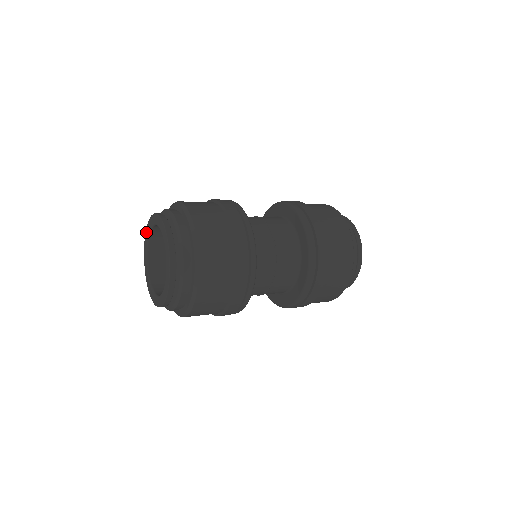
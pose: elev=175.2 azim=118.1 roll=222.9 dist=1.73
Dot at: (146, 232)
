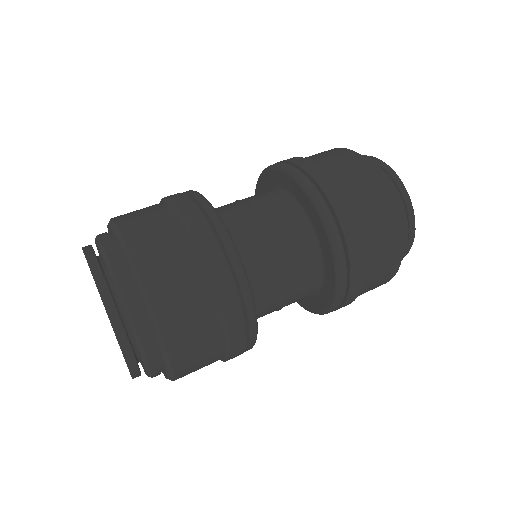
Dot at: occluded
